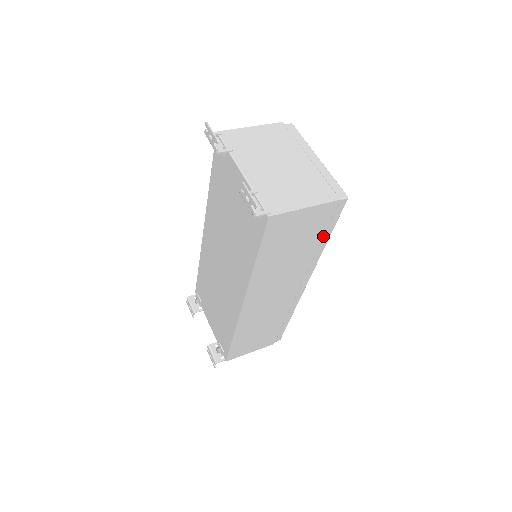
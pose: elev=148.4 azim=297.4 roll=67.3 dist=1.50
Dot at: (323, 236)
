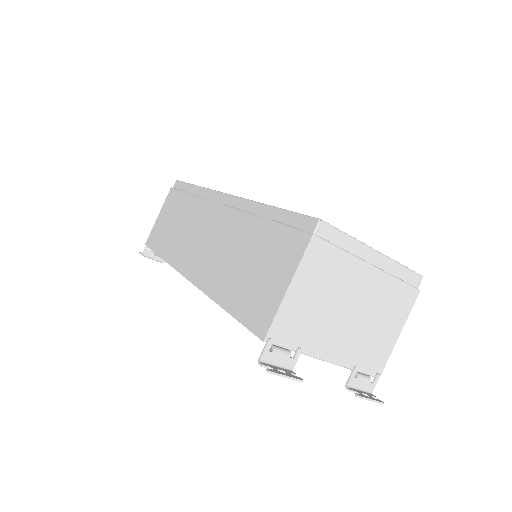
Dot at: occluded
